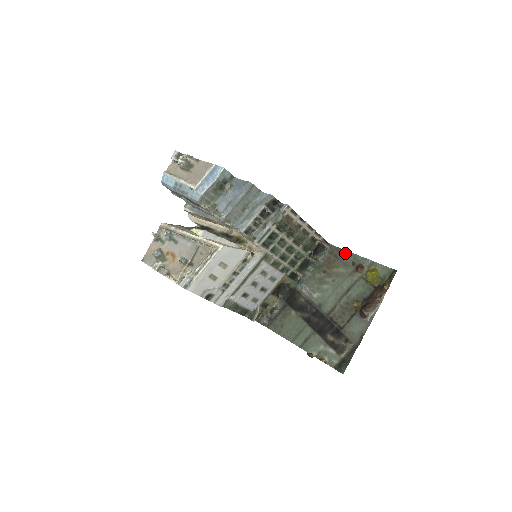
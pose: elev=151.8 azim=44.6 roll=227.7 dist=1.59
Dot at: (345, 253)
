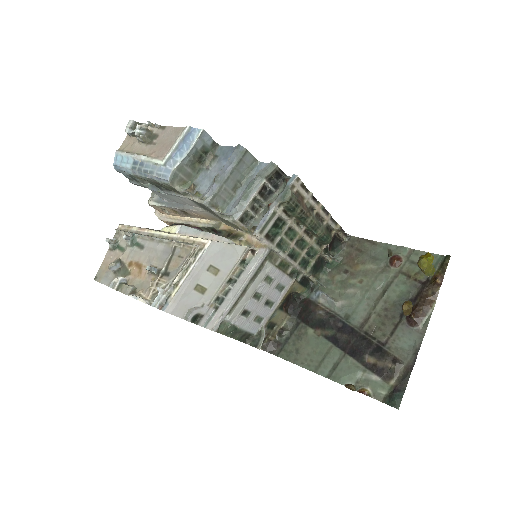
Dot at: (371, 244)
